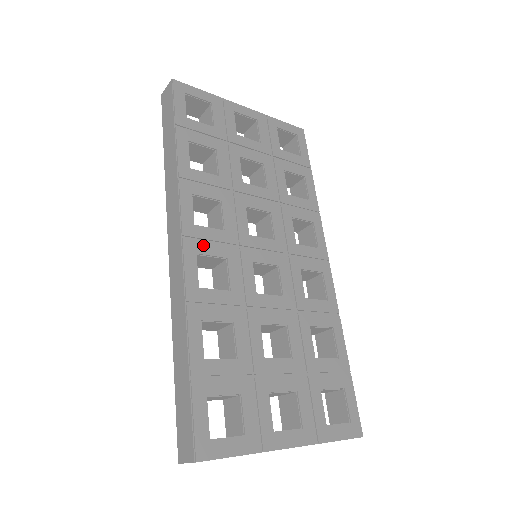
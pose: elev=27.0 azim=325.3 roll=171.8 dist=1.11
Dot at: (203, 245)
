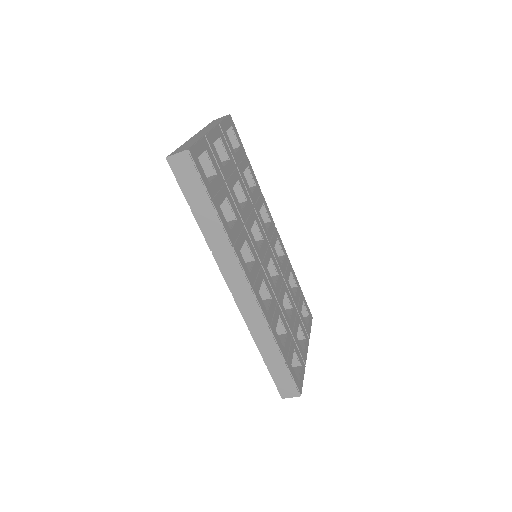
Dot at: (257, 283)
